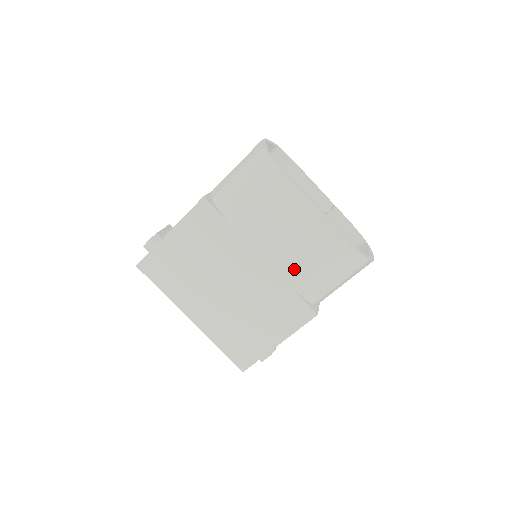
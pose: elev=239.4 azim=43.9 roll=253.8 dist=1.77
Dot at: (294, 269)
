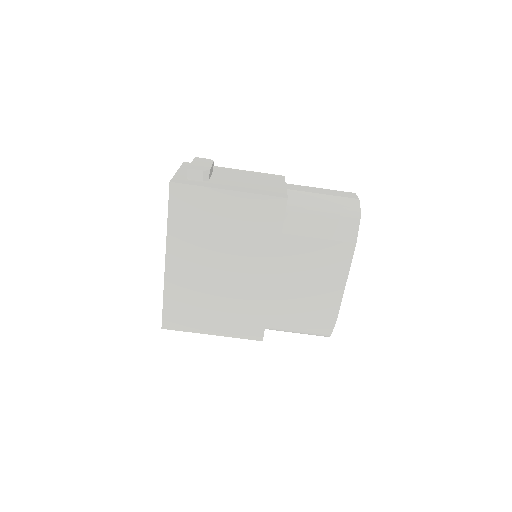
Dot at: (285, 303)
